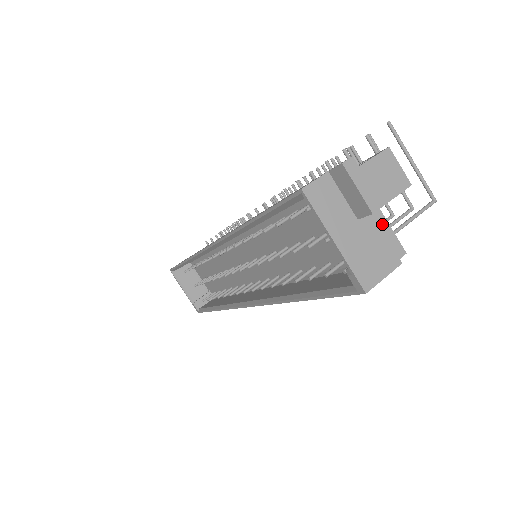
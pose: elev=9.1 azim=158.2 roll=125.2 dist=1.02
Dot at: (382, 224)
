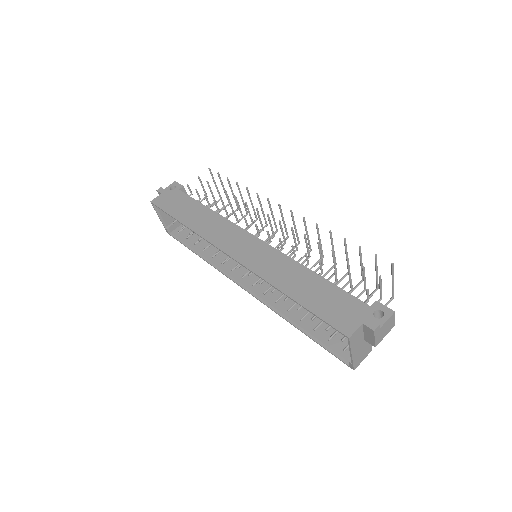
Dot at: occluded
